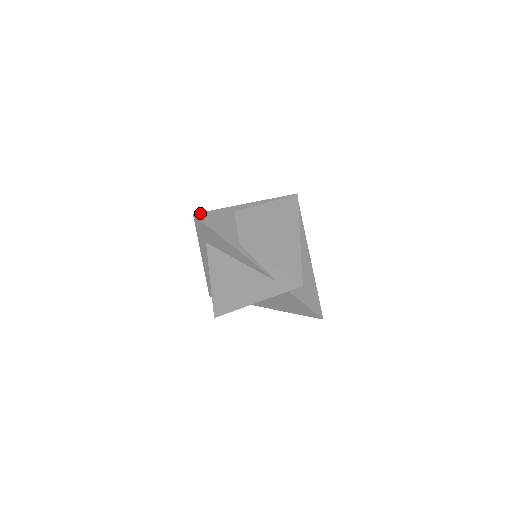
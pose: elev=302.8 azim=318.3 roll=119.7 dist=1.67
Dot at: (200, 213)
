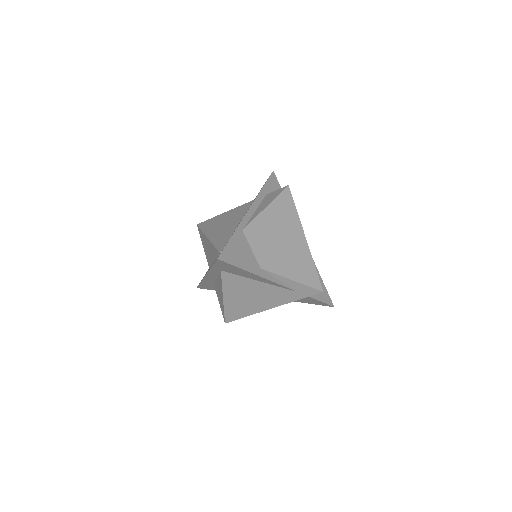
Dot at: (221, 253)
